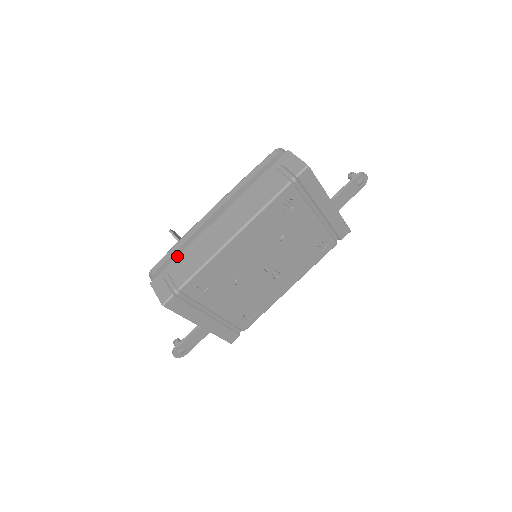
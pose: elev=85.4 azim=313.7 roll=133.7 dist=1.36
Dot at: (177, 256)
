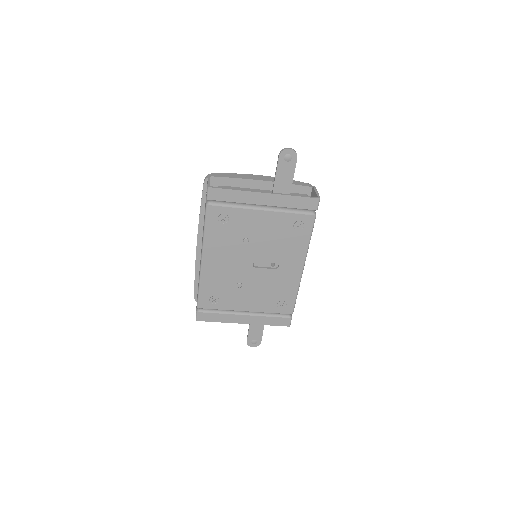
Dot at: (198, 281)
